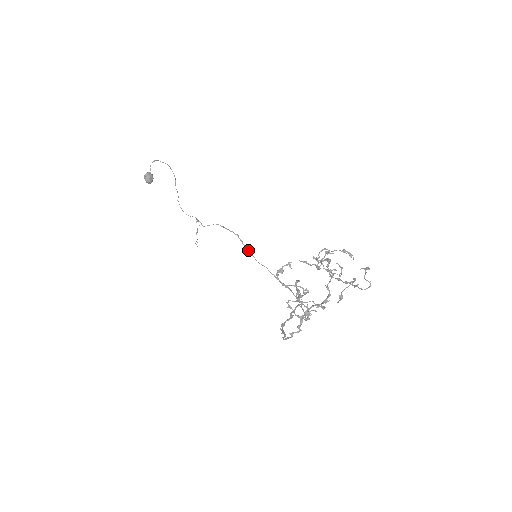
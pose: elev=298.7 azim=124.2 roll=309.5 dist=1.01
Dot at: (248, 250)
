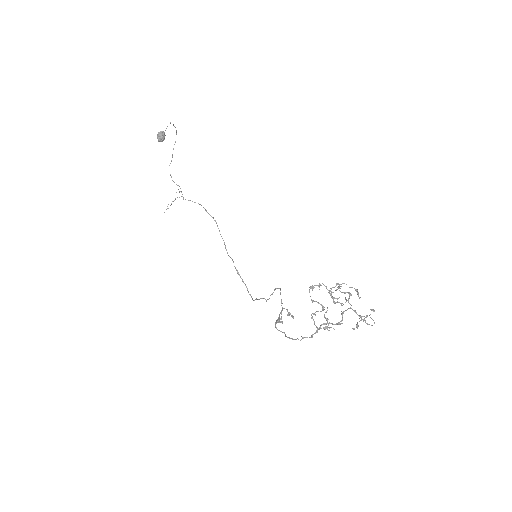
Dot at: occluded
